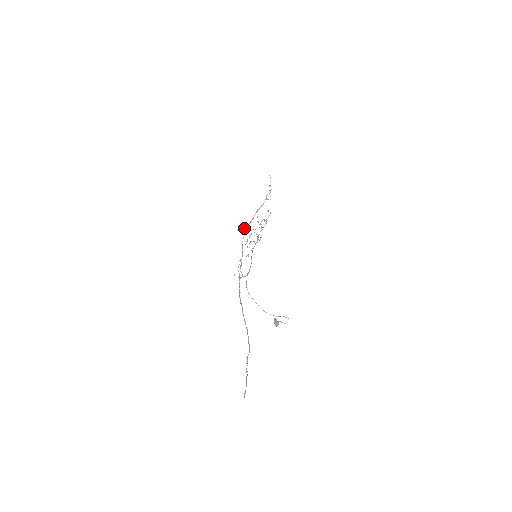
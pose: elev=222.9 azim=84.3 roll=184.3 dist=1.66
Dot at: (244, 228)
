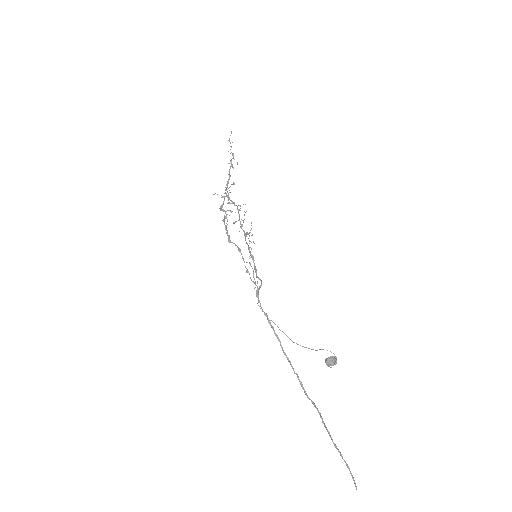
Dot at: (220, 208)
